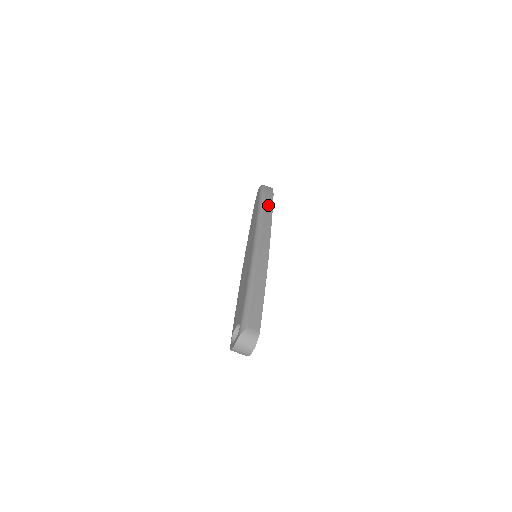
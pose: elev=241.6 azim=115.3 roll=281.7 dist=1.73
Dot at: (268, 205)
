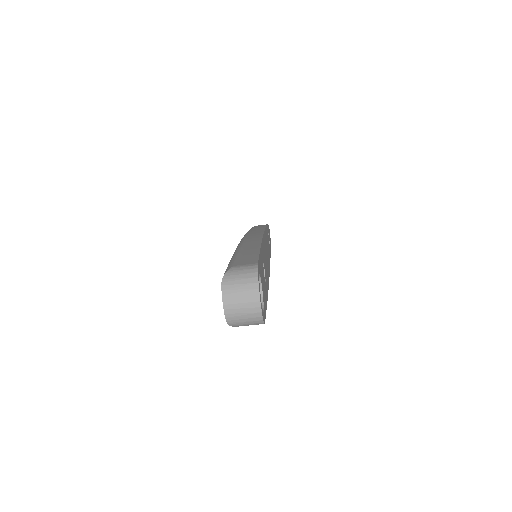
Dot at: occluded
